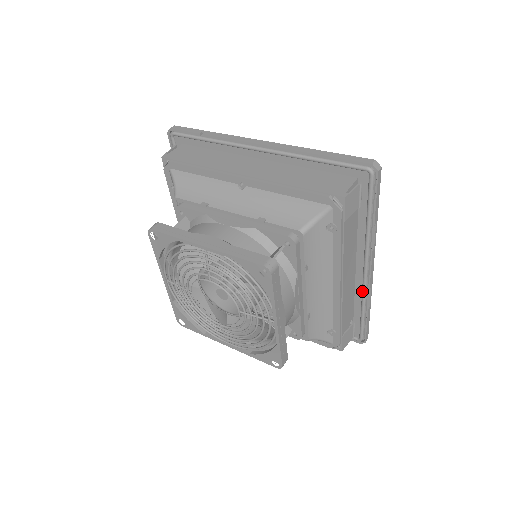
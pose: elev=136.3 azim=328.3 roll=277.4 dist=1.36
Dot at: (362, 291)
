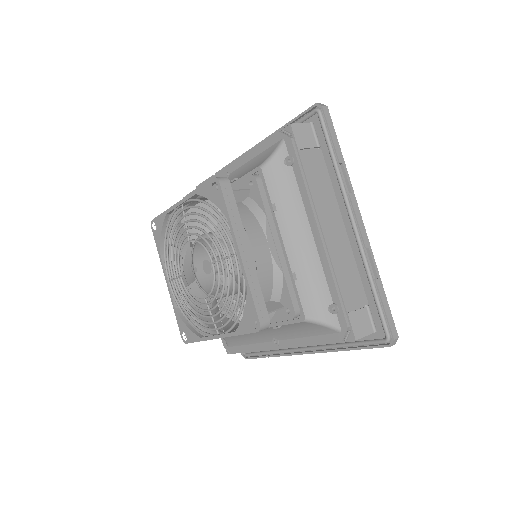
Dot at: (360, 255)
